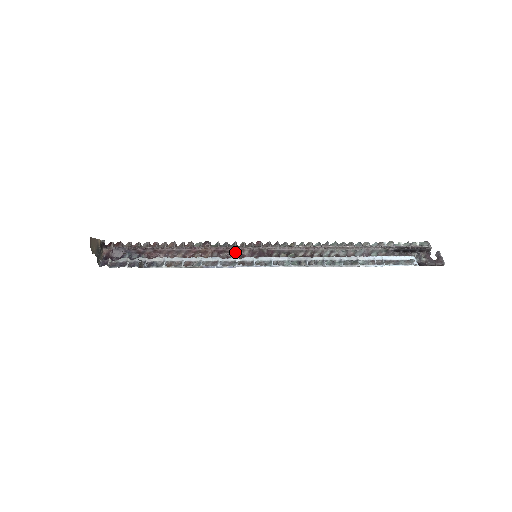
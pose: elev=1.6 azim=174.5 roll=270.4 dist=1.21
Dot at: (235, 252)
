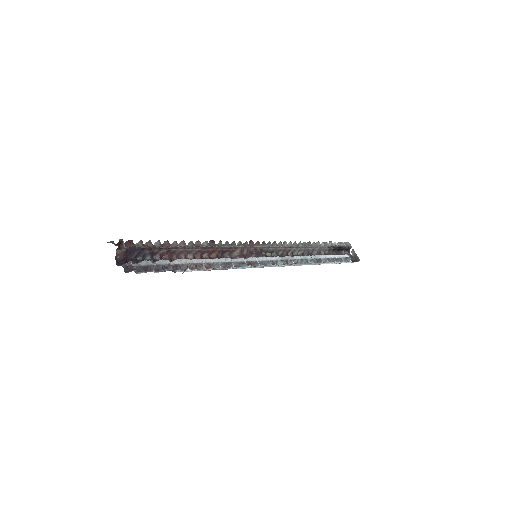
Dot at: (236, 252)
